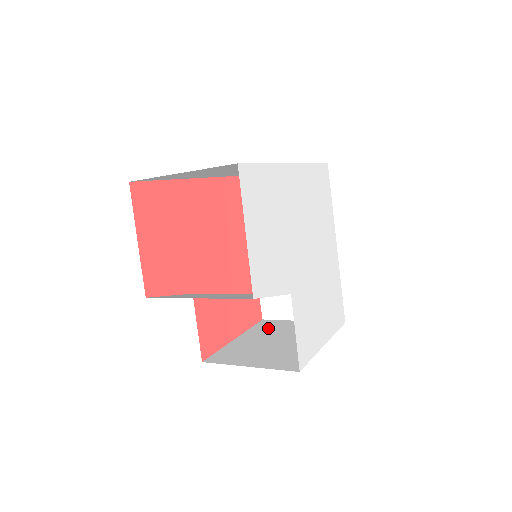
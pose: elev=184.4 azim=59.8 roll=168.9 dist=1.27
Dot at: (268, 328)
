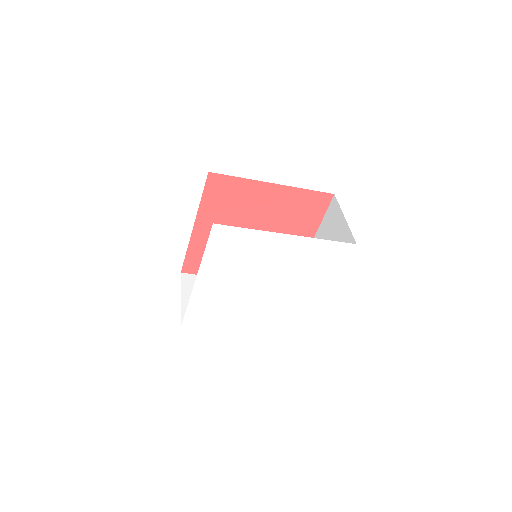
Dot at: (330, 221)
